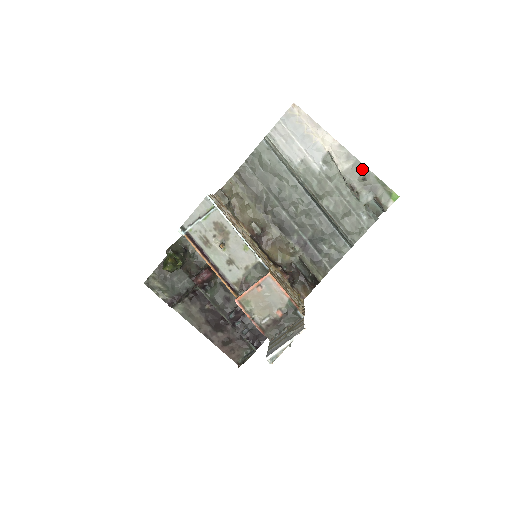
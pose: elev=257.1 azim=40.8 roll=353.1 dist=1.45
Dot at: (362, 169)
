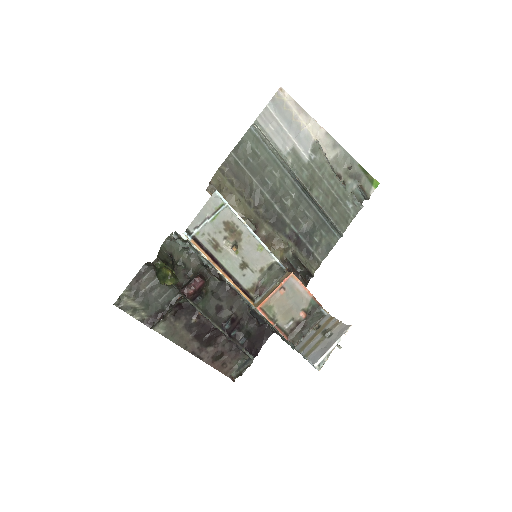
Dot at: (347, 157)
